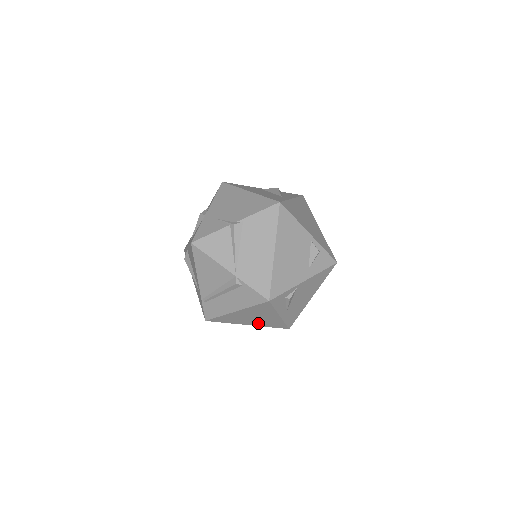
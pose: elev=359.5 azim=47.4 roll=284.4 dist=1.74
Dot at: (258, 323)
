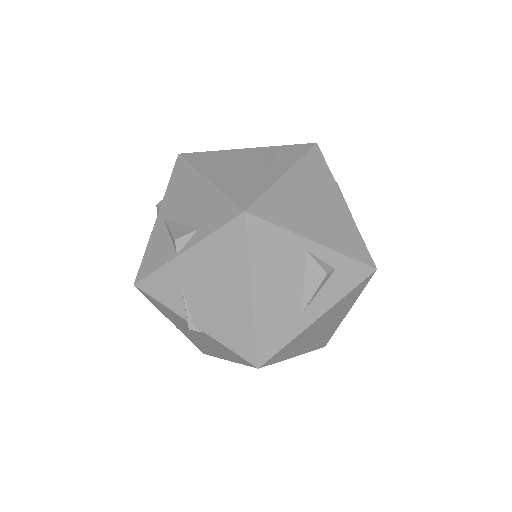
Dot at: occluded
